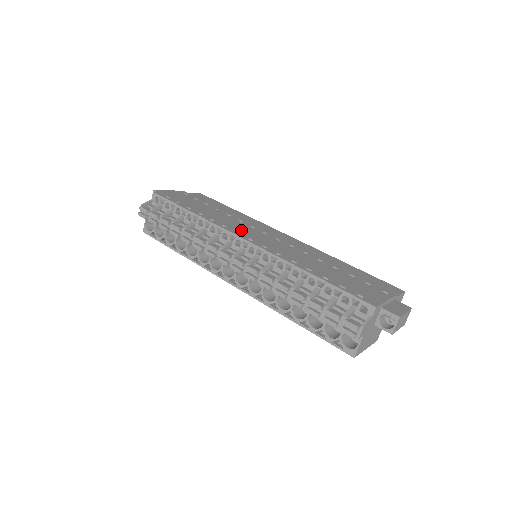
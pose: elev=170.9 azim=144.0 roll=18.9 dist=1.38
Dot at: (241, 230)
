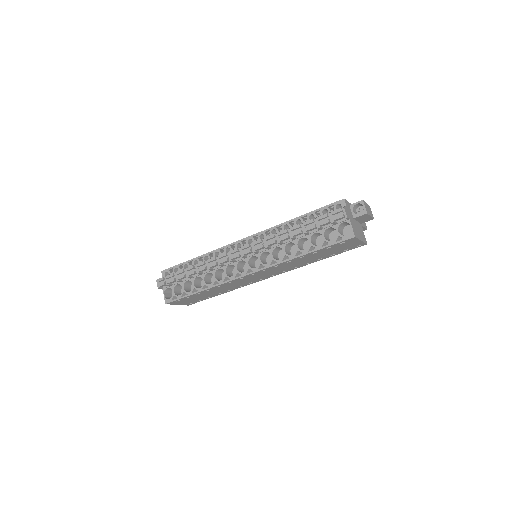
Dot at: occluded
